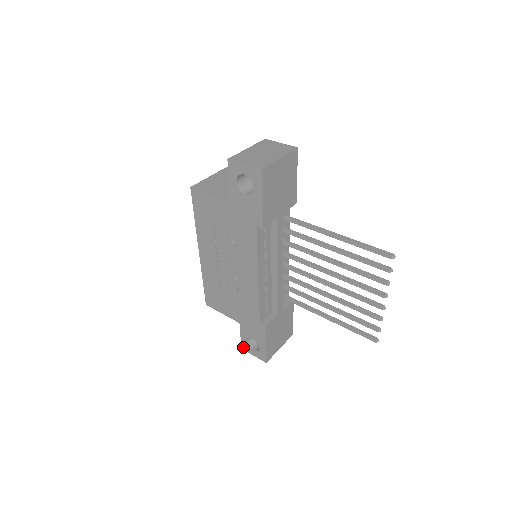
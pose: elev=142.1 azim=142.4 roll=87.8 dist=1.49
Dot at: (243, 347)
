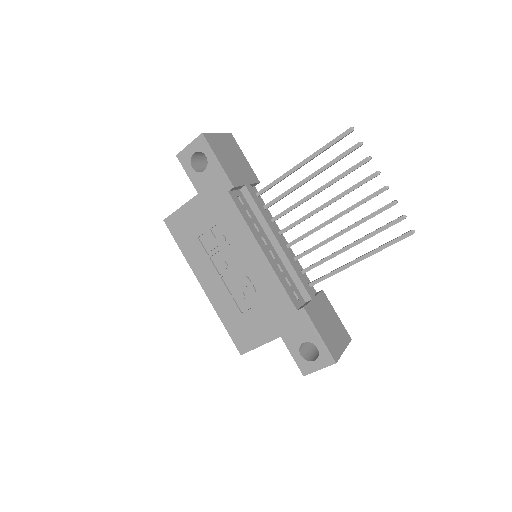
Dot at: (303, 371)
